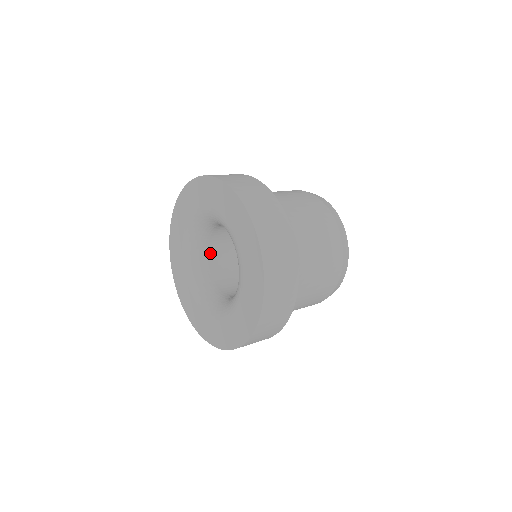
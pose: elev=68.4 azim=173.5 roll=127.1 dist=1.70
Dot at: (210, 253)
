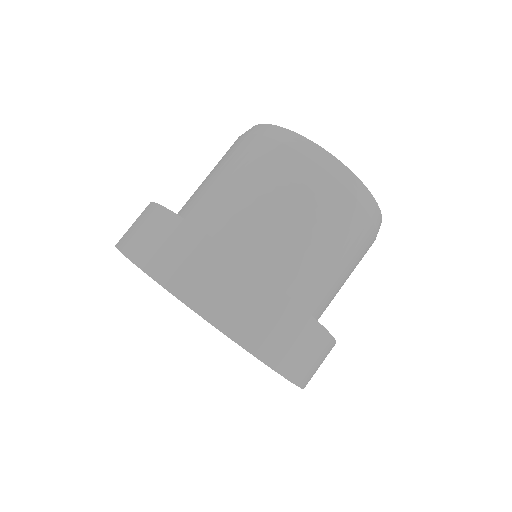
Dot at: occluded
